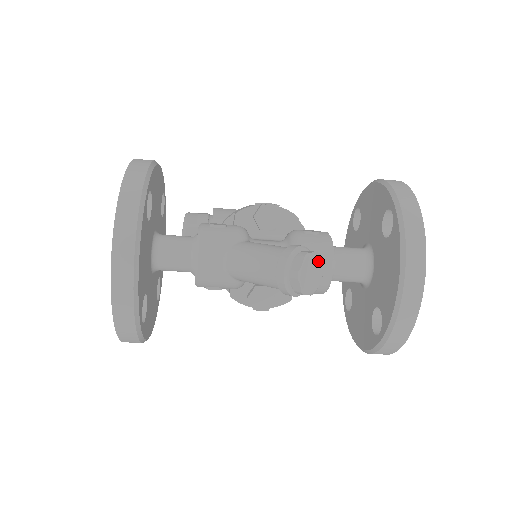
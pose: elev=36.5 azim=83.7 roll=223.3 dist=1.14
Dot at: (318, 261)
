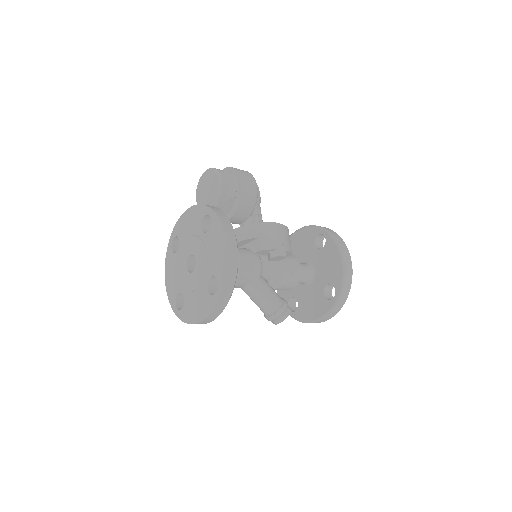
Dot at: occluded
